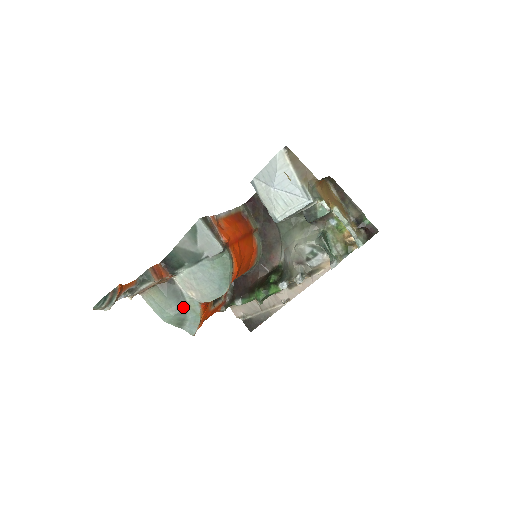
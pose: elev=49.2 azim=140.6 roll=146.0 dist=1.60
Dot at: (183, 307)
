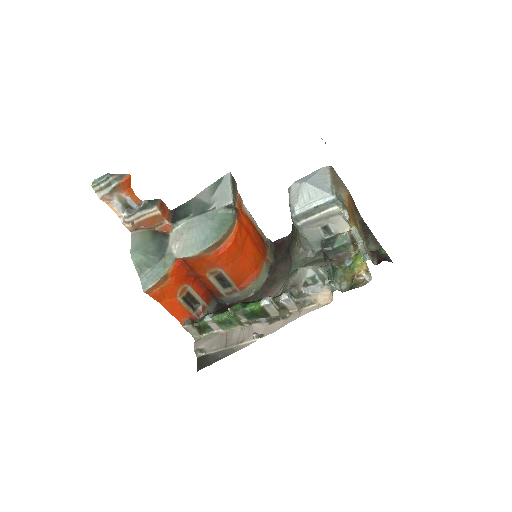
Dot at: (158, 256)
